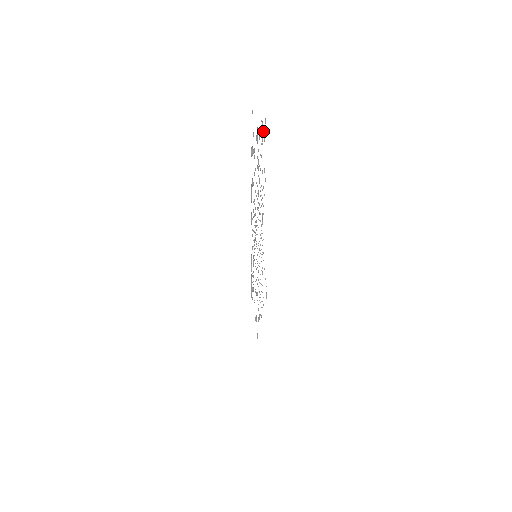
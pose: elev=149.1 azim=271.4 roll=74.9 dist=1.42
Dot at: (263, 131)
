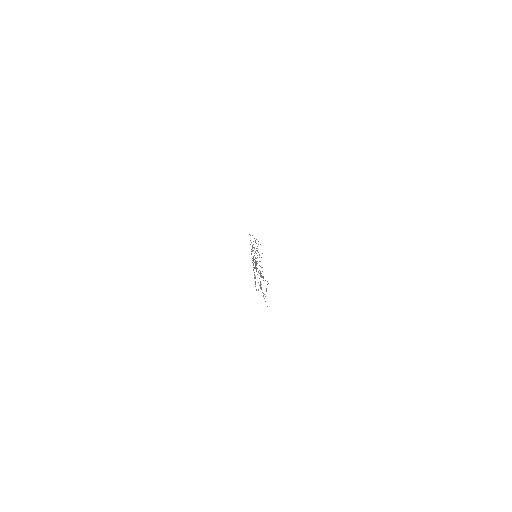
Dot at: occluded
